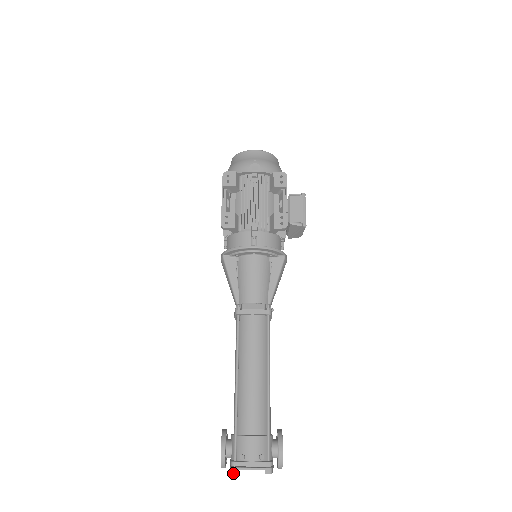
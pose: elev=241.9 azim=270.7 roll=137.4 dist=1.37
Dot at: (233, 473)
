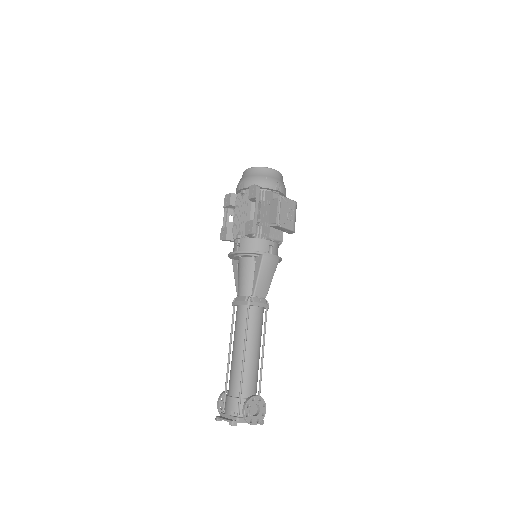
Dot at: occluded
